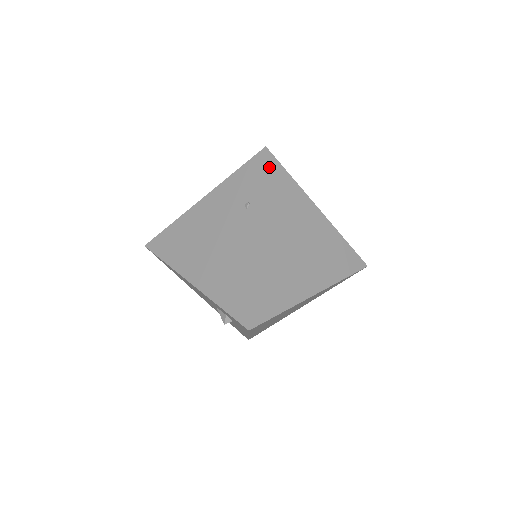
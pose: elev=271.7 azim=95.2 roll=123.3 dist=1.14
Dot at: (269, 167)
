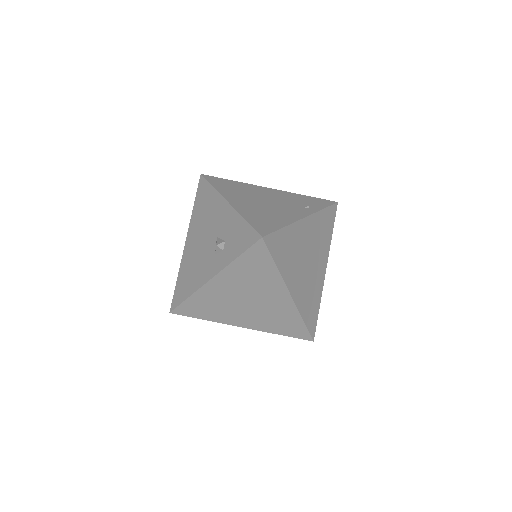
Dot at: (332, 210)
